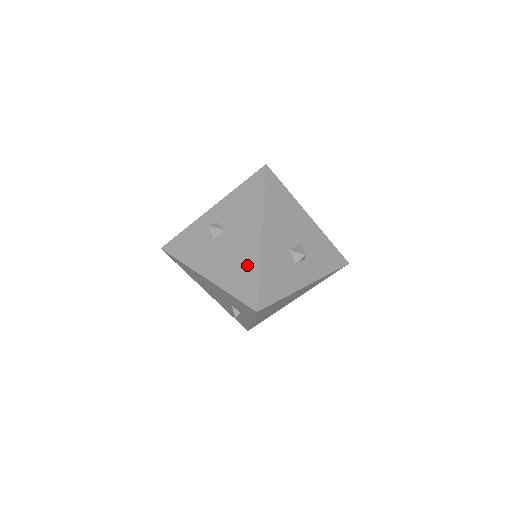
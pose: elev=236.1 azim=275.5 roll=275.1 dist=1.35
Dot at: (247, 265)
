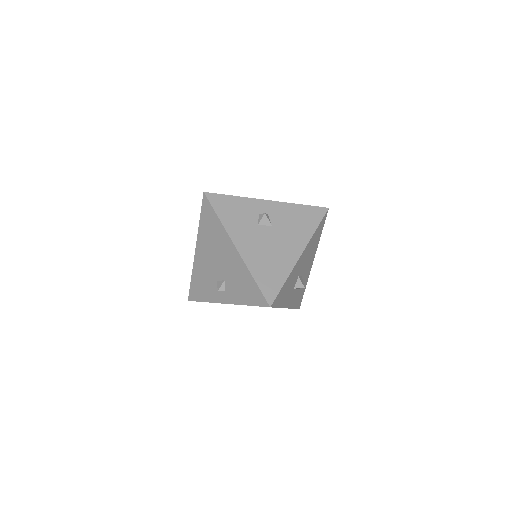
Dot at: (279, 267)
